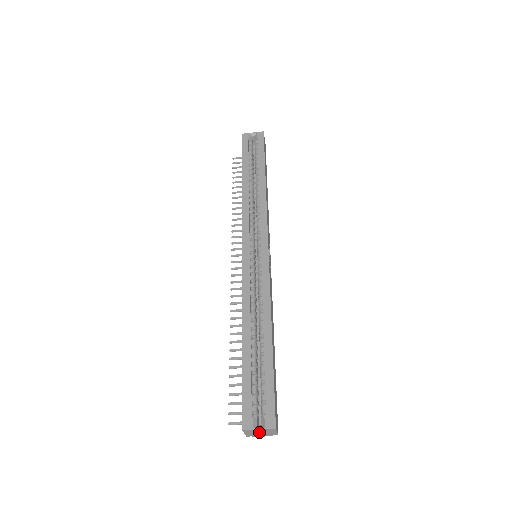
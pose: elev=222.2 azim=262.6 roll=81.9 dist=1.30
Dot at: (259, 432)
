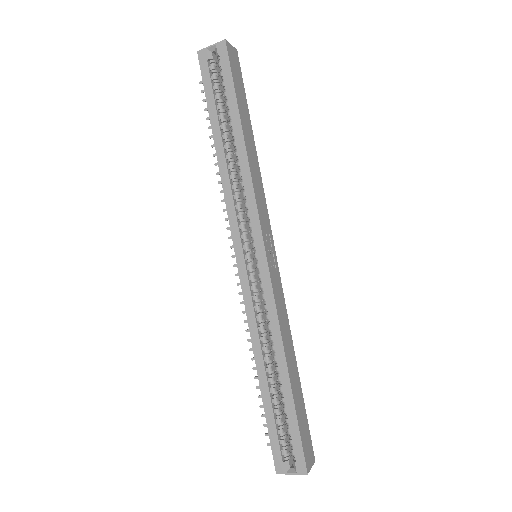
Dot at: occluded
